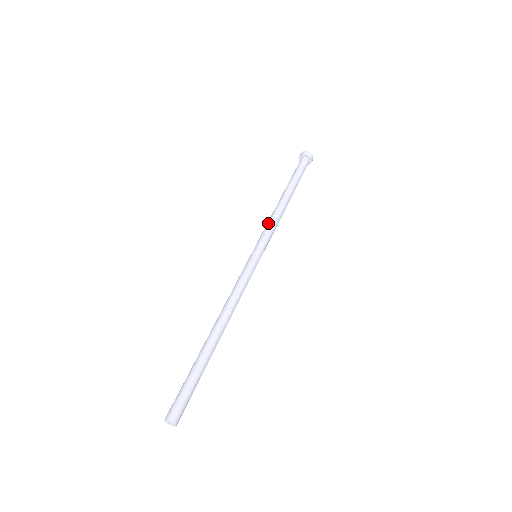
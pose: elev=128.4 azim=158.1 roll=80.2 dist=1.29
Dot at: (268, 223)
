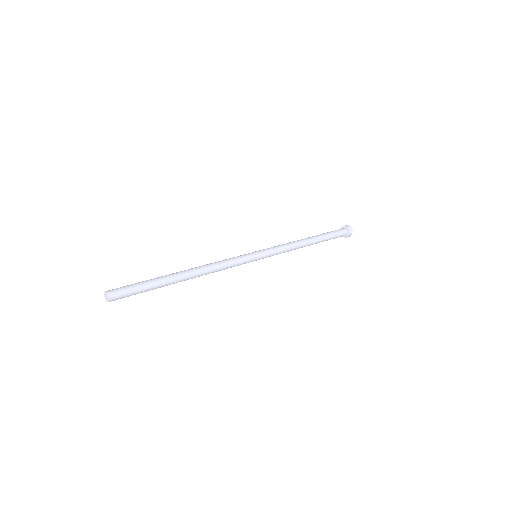
Dot at: occluded
